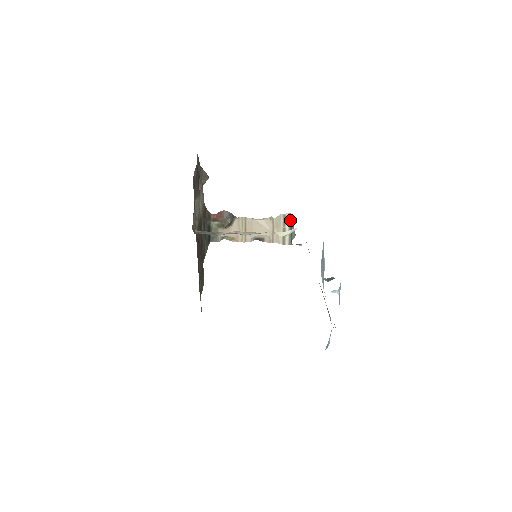
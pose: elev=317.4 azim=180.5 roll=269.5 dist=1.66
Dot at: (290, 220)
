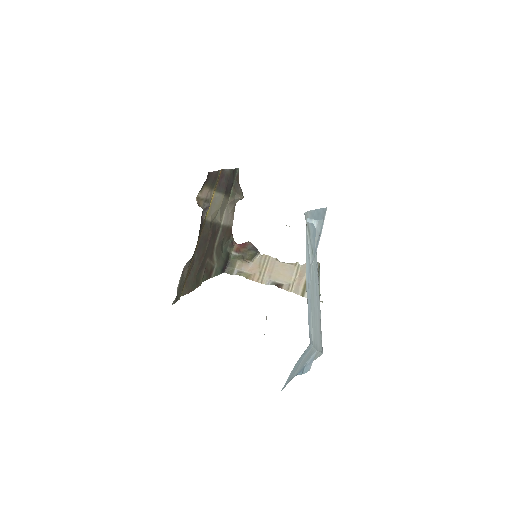
Dot at: occluded
